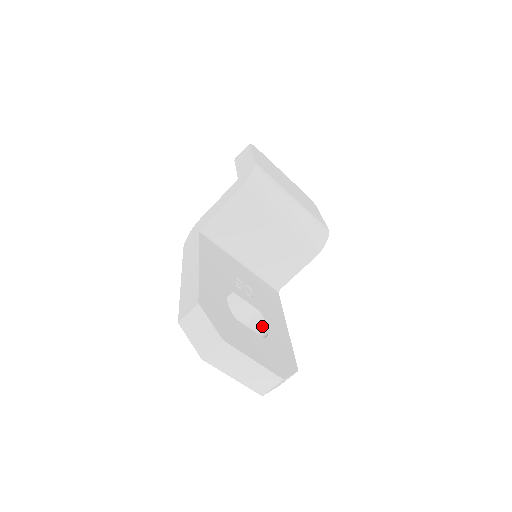
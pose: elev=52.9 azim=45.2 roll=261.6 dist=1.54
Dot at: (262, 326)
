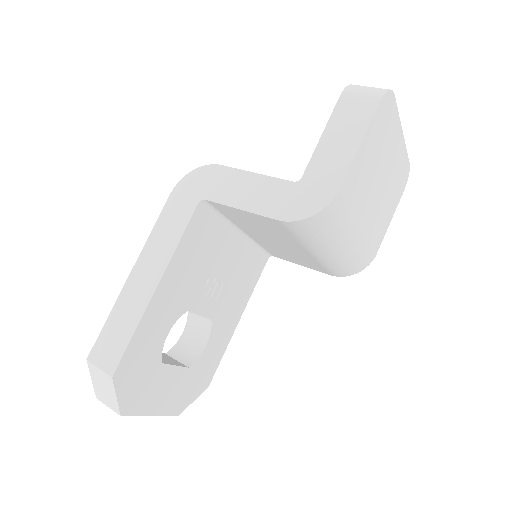
Dot at: (204, 333)
